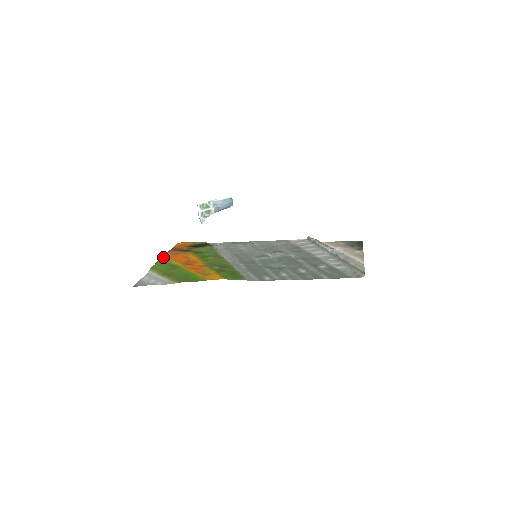
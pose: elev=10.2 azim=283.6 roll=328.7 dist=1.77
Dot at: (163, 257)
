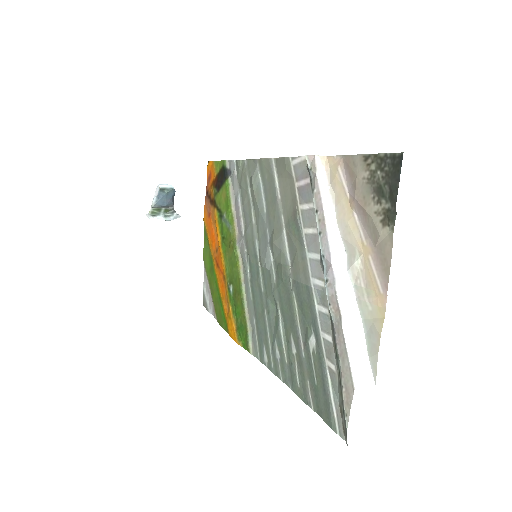
Dot at: (204, 225)
